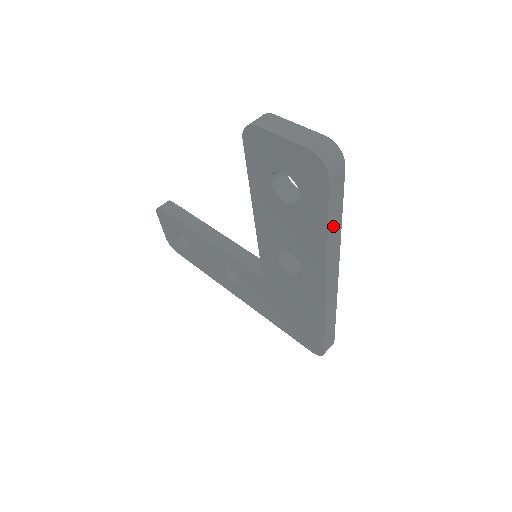
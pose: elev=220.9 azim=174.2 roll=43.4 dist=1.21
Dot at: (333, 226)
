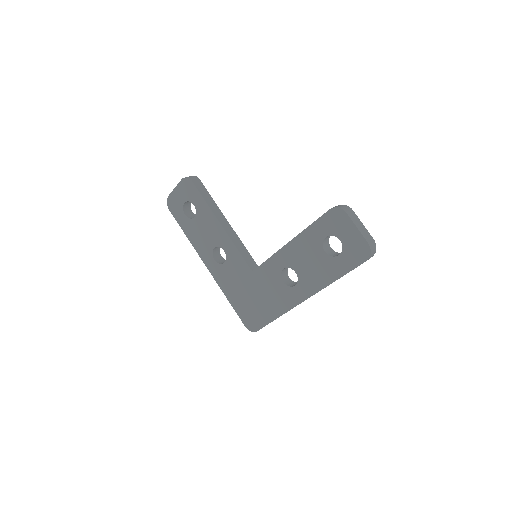
Dot at: occluded
